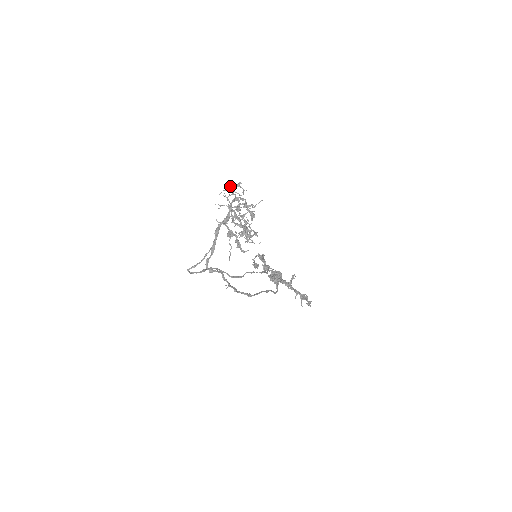
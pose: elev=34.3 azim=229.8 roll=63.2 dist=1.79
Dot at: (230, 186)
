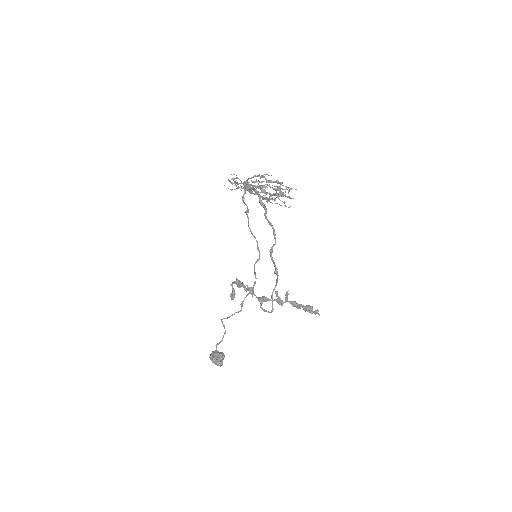
Dot at: (232, 178)
